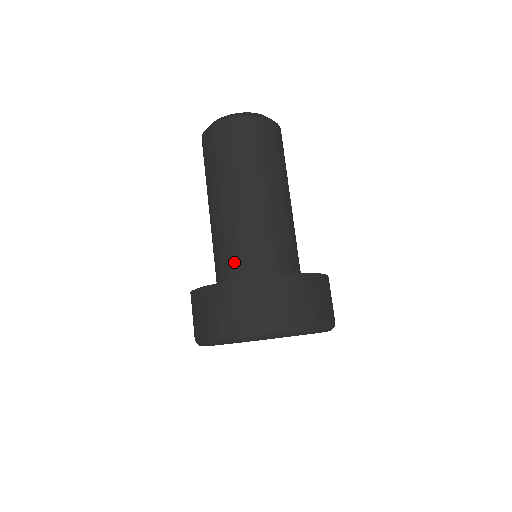
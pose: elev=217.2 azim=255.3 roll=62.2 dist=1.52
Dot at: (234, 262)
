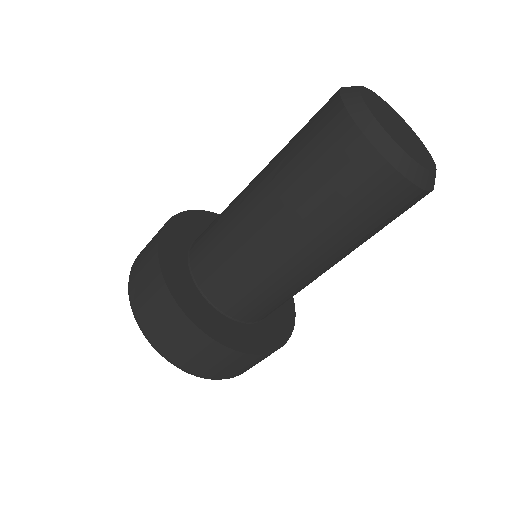
Dot at: (249, 305)
